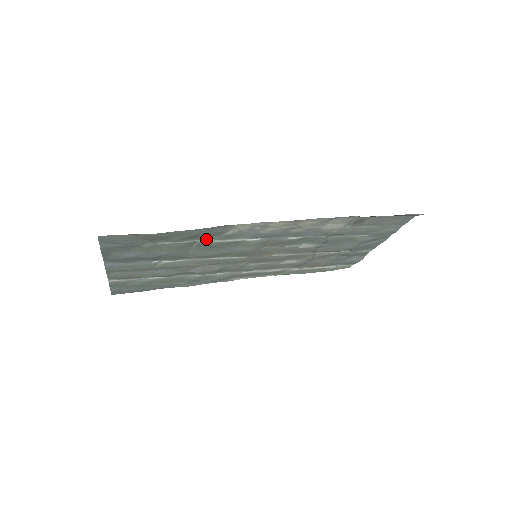
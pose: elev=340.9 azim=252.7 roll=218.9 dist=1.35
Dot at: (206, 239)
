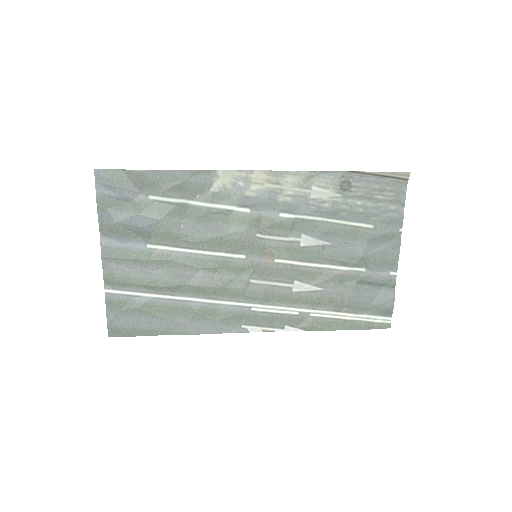
Dot at: (194, 200)
